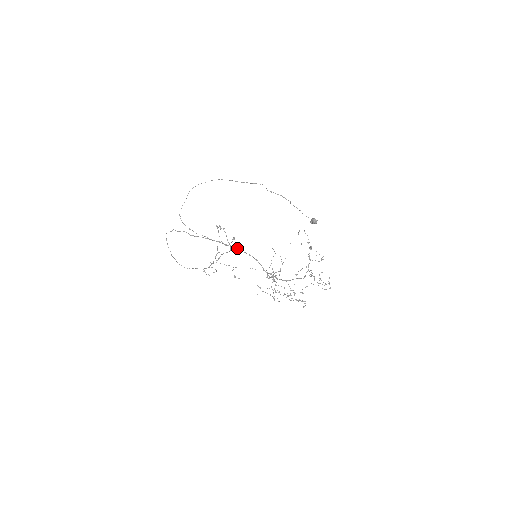
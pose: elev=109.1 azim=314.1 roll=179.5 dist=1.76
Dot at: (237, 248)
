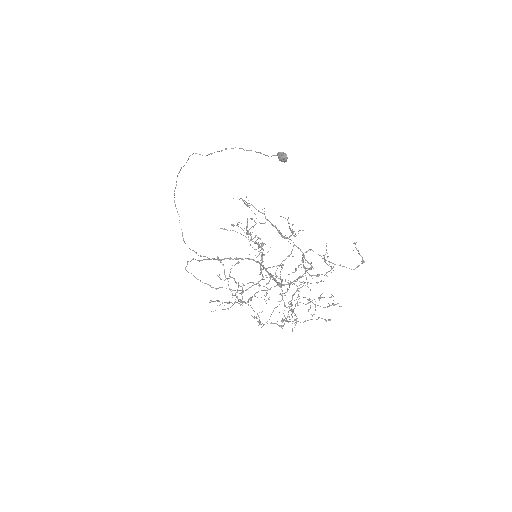
Dot at: occluded
